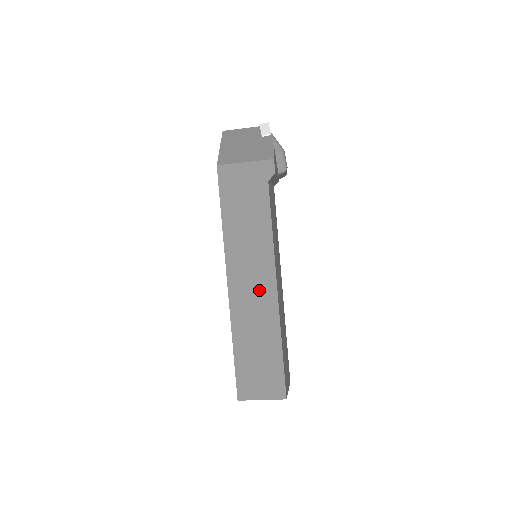
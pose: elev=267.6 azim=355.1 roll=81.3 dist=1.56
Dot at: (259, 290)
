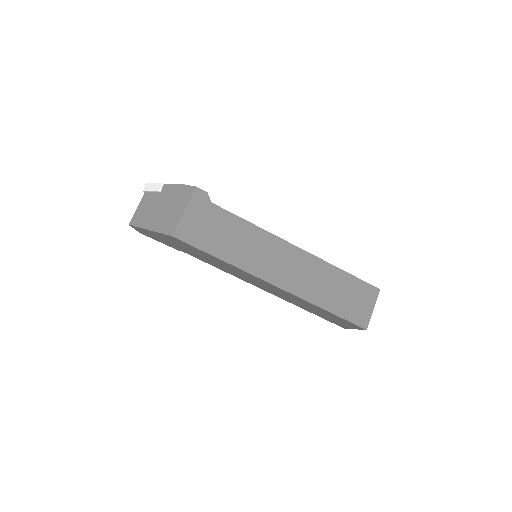
Dot at: (292, 262)
